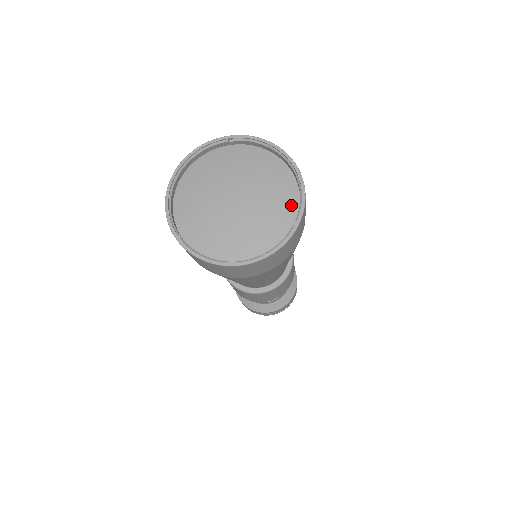
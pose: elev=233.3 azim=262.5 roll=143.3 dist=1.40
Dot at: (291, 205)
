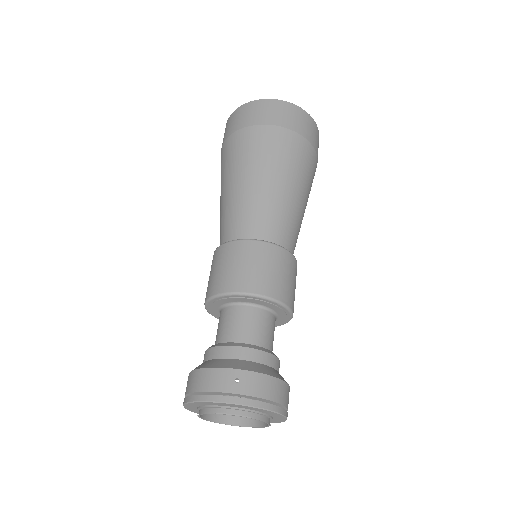
Dot at: occluded
